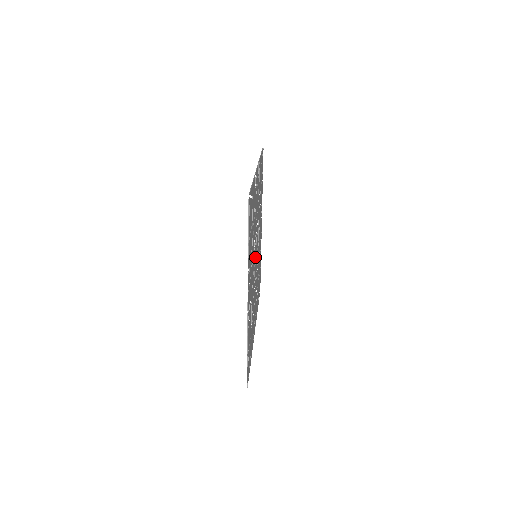
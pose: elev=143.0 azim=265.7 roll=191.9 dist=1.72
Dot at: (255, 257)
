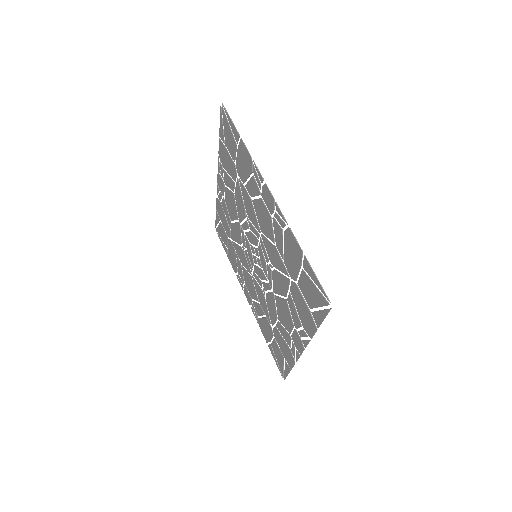
Dot at: (260, 263)
